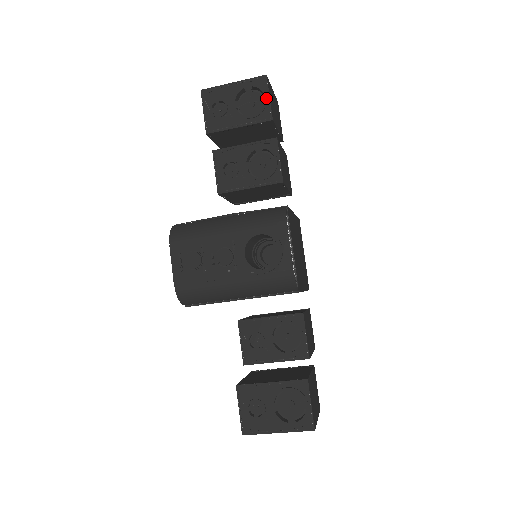
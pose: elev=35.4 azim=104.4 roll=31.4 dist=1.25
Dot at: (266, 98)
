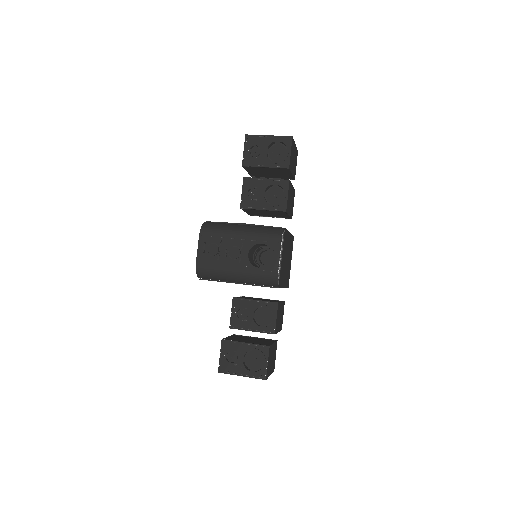
Dot at: (288, 152)
